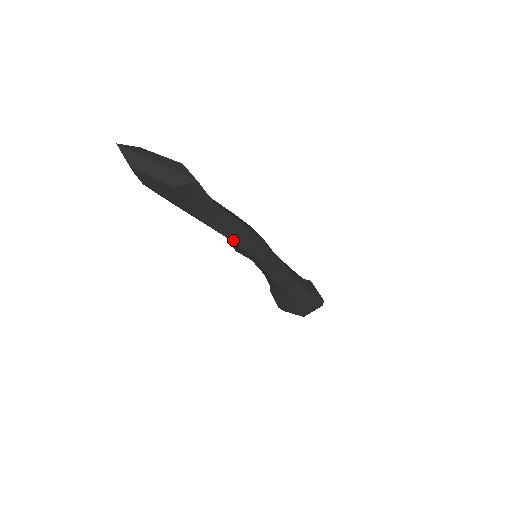
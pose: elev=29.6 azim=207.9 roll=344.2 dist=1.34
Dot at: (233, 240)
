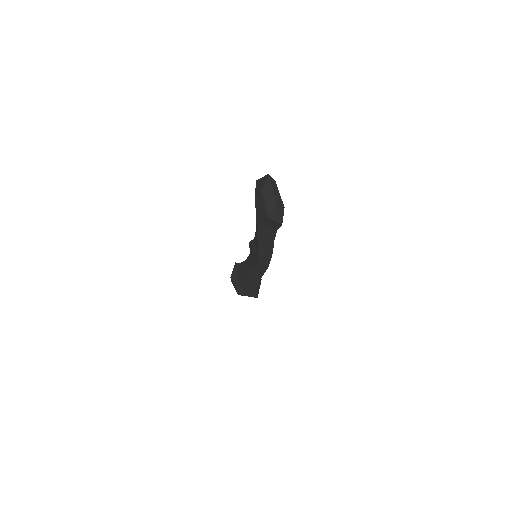
Dot at: (259, 250)
